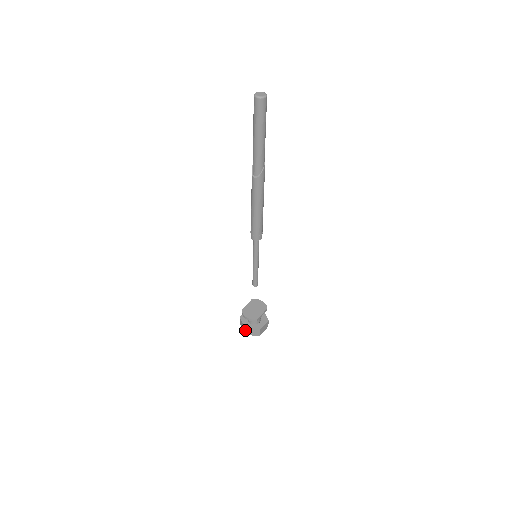
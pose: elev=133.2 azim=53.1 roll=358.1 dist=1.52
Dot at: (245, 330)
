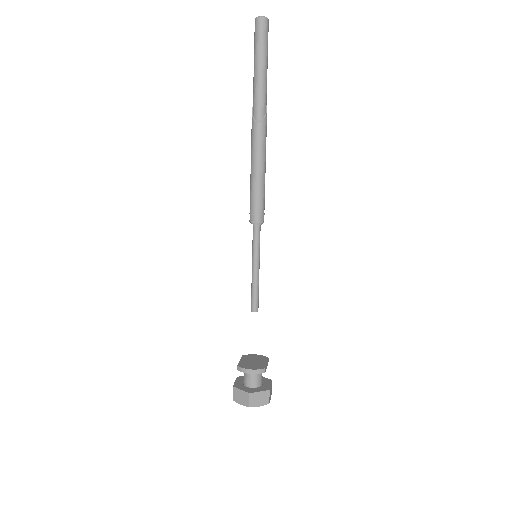
Dot at: (249, 398)
